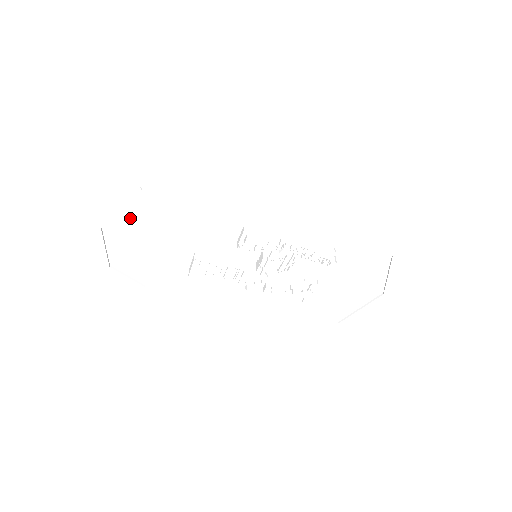
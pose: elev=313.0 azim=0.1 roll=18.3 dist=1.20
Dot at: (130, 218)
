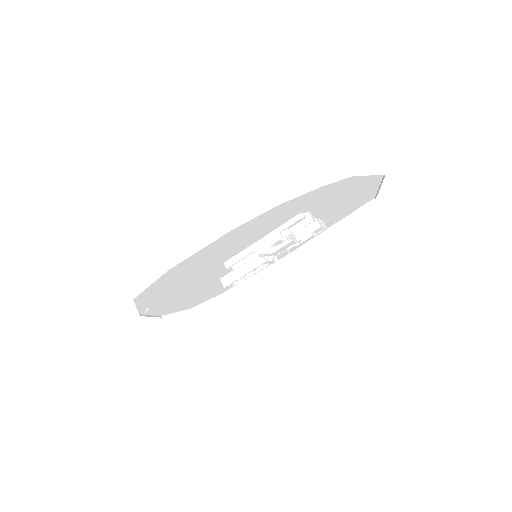
Dot at: (165, 308)
